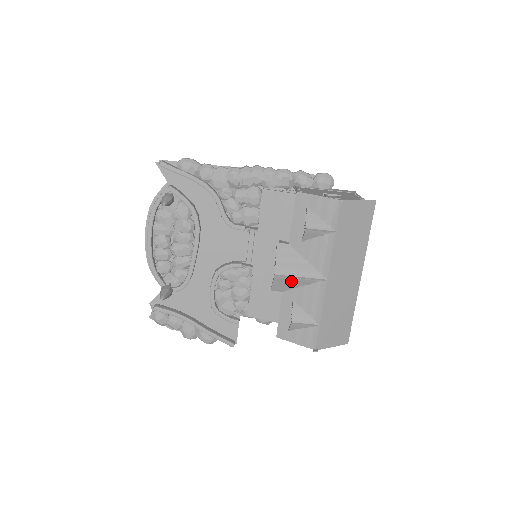
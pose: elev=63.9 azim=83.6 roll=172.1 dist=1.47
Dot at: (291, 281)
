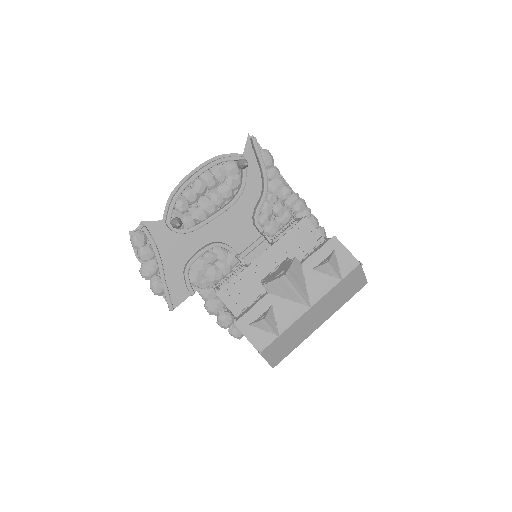
Dot at: (287, 289)
